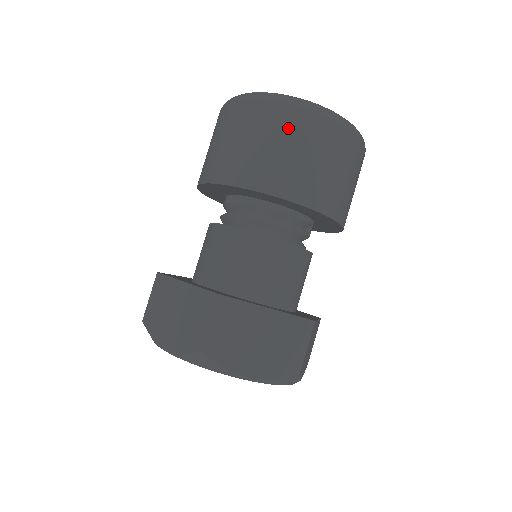
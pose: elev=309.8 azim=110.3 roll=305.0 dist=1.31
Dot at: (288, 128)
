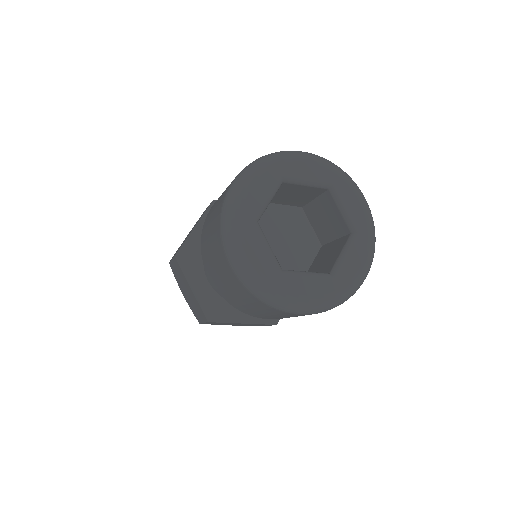
Dot at: (265, 309)
